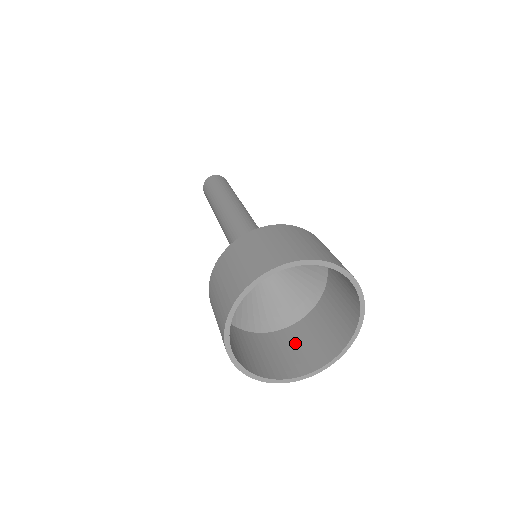
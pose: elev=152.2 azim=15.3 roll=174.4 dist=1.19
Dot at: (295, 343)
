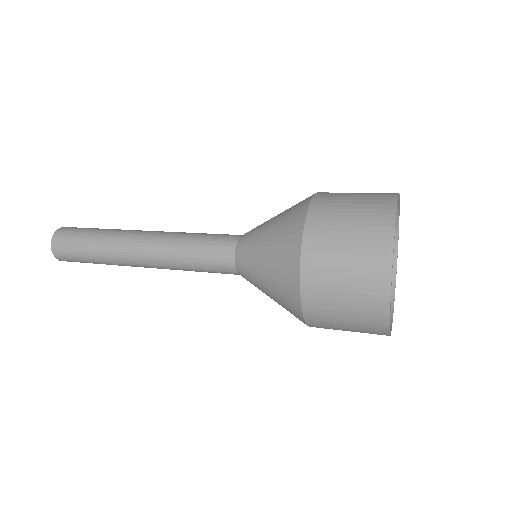
Dot at: occluded
